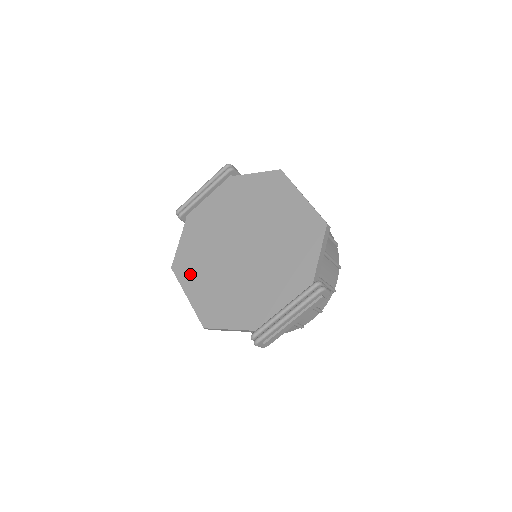
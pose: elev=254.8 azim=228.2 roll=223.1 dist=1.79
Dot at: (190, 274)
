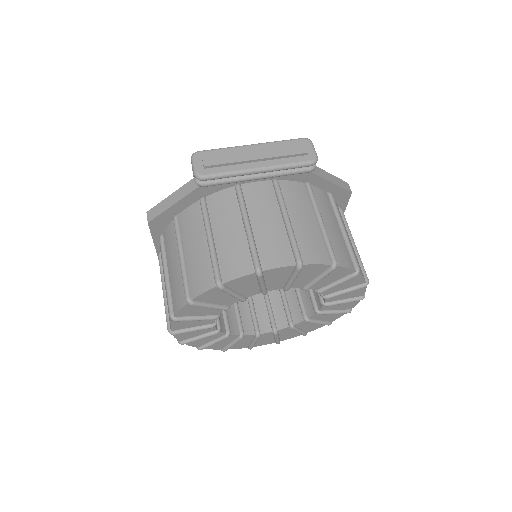
Dot at: occluded
